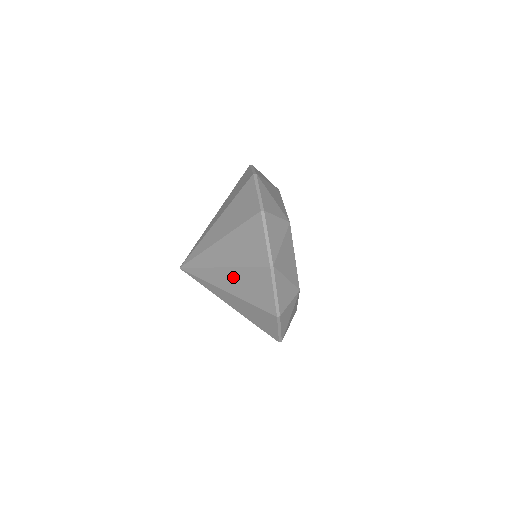
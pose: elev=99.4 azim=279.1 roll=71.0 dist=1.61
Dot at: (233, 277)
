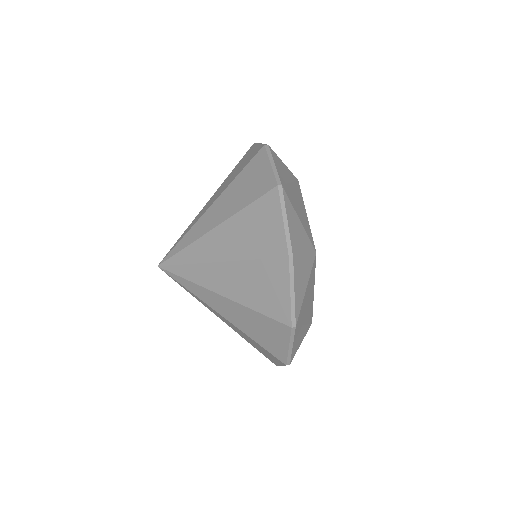
Dot at: (219, 190)
